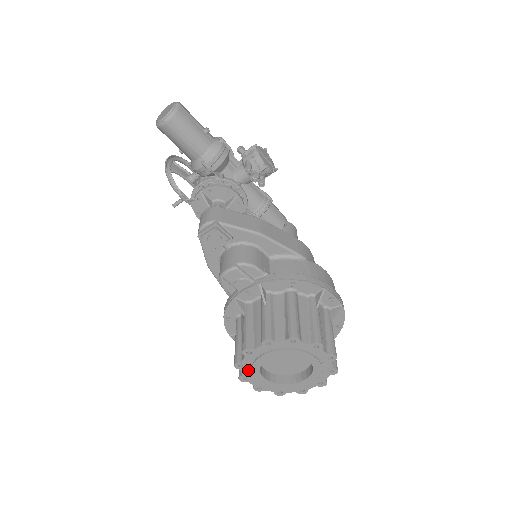
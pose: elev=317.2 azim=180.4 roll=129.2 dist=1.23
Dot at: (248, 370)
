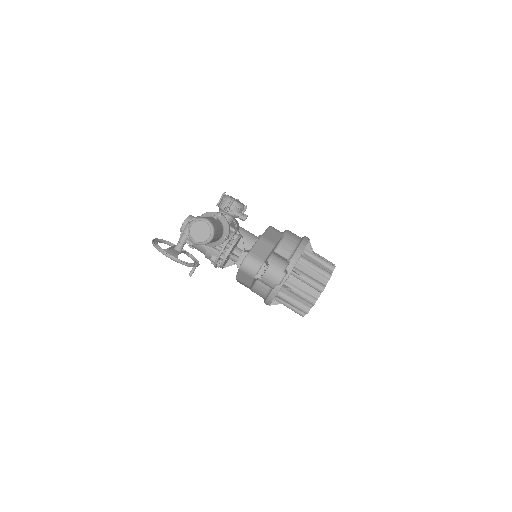
Dot at: occluded
